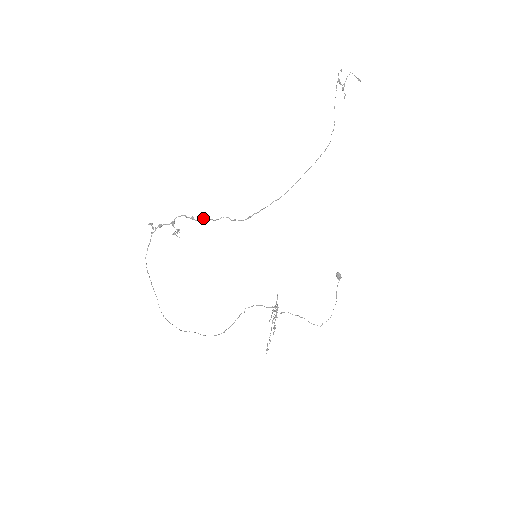
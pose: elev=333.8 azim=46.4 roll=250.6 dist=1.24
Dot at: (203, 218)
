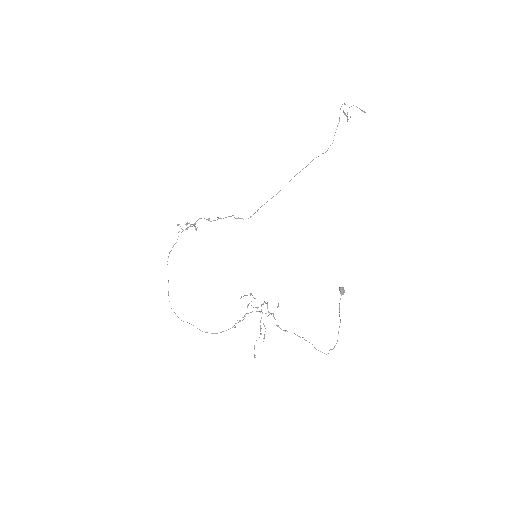
Dot at: occluded
